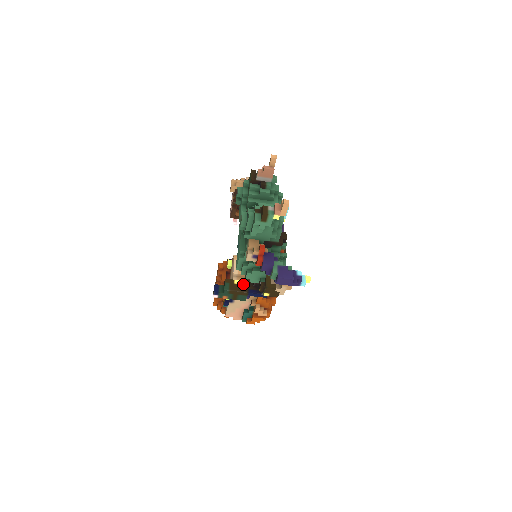
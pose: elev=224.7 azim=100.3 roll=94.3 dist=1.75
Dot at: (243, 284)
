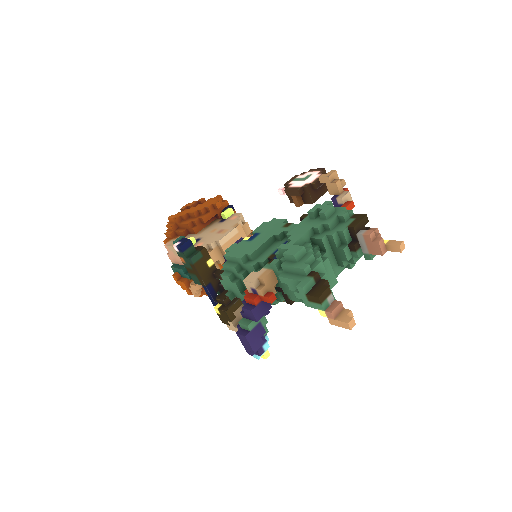
Dot at: (212, 272)
